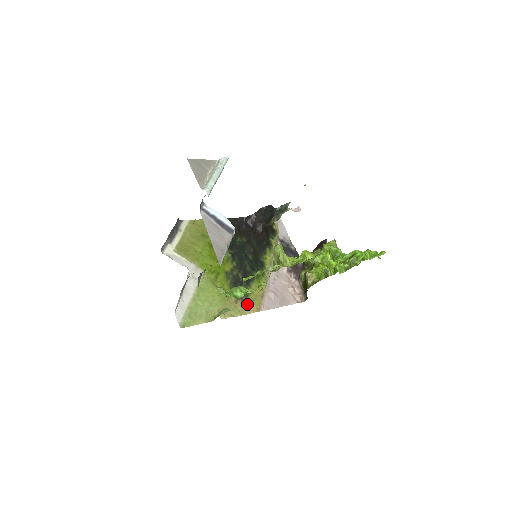
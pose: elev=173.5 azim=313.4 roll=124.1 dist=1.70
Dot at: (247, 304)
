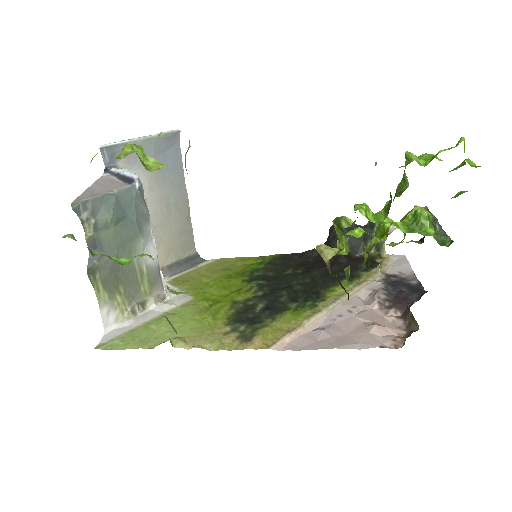
Dot at: (248, 338)
